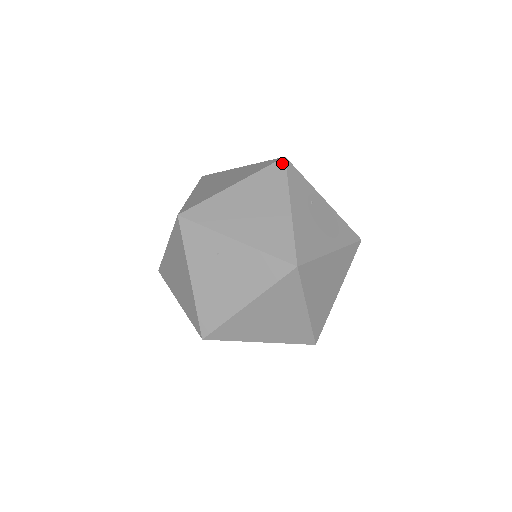
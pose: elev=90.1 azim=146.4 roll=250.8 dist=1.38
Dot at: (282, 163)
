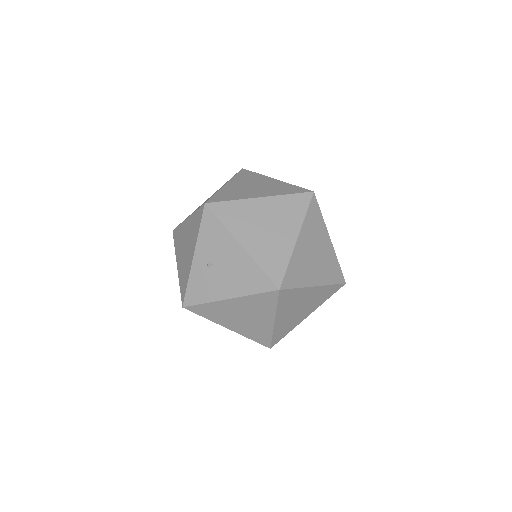
Dot at: (315, 199)
